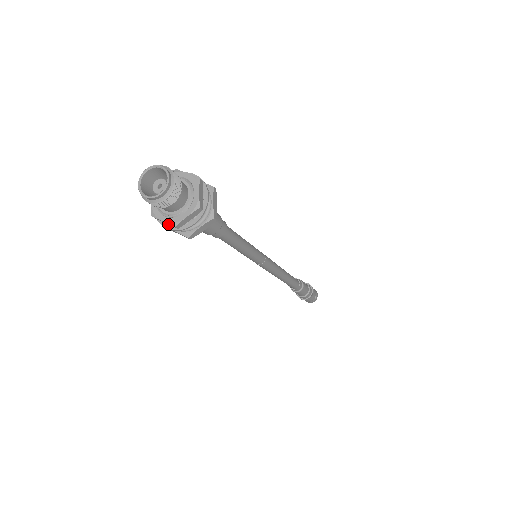
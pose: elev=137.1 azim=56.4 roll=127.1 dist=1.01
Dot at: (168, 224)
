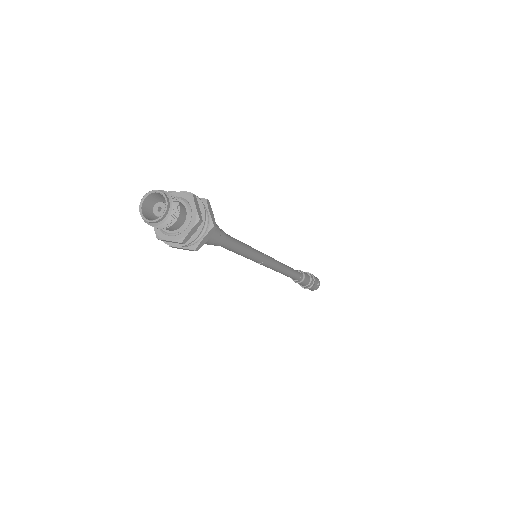
Dot at: (174, 242)
